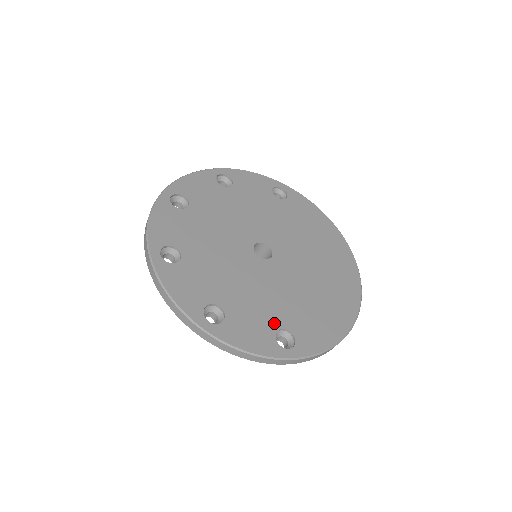
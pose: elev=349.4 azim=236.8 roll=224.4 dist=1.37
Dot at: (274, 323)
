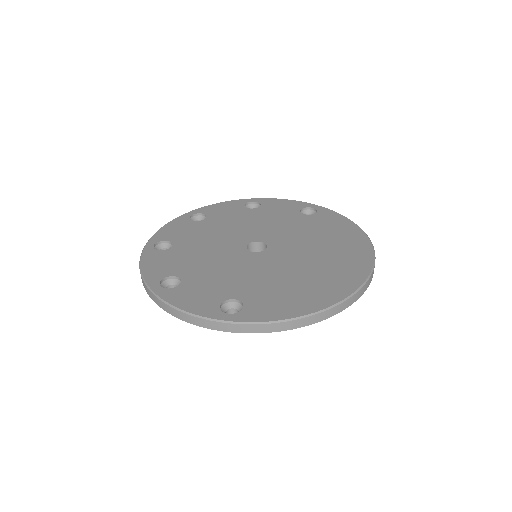
Dot at: (227, 294)
